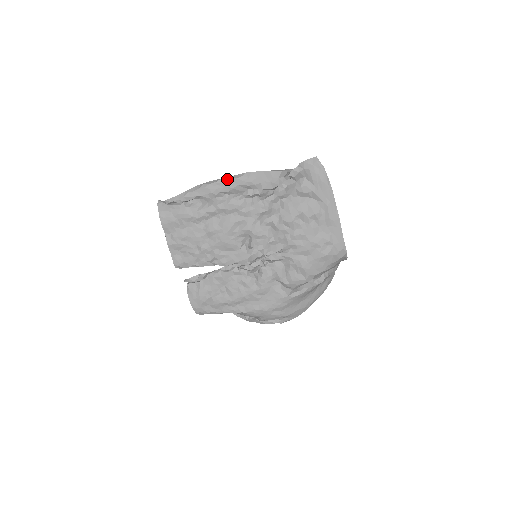
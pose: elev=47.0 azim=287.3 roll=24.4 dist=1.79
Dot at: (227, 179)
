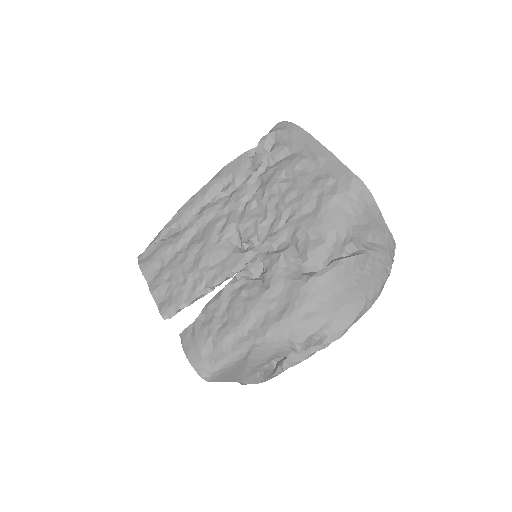
Dot at: (199, 191)
